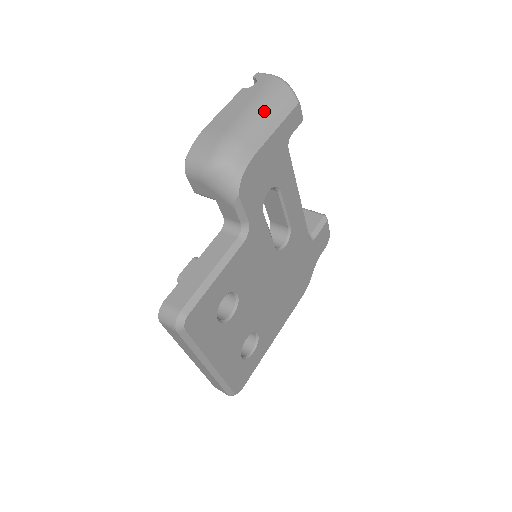
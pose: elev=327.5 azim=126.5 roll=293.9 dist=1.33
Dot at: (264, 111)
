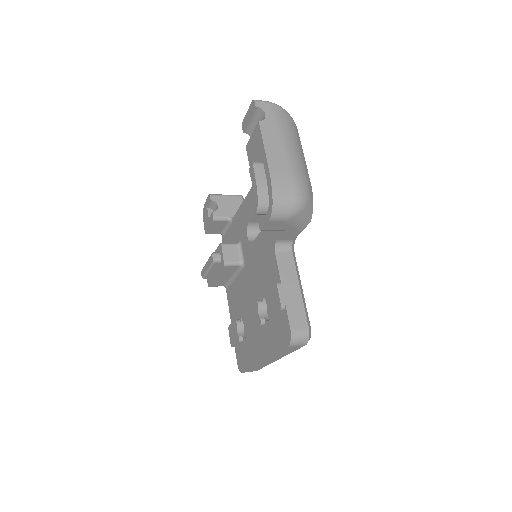
Dot at: (295, 143)
